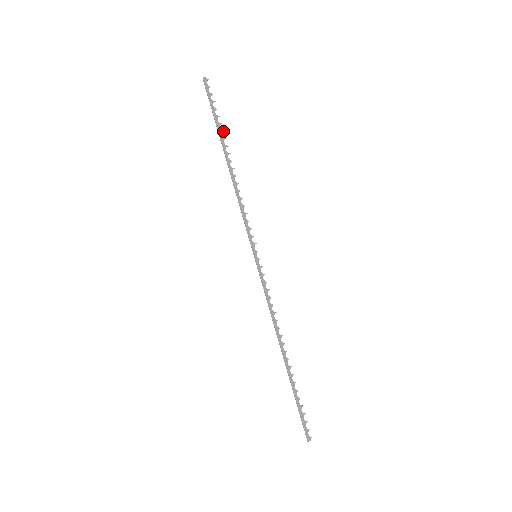
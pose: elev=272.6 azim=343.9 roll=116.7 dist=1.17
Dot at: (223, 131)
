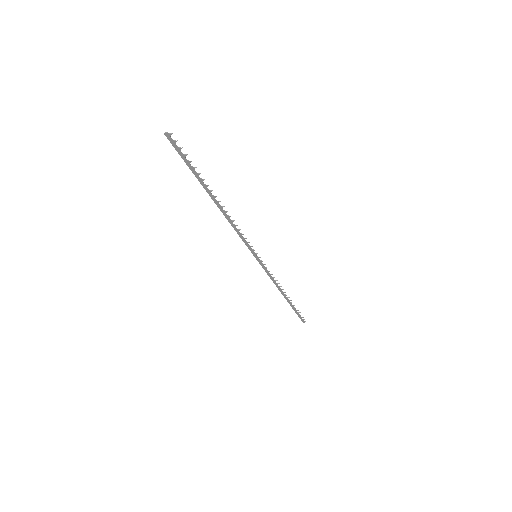
Dot at: (204, 179)
